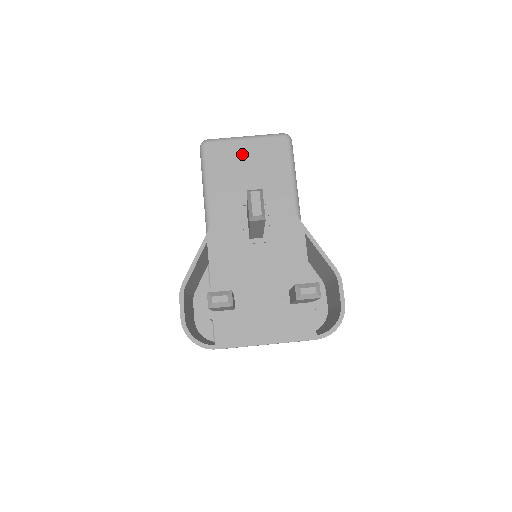
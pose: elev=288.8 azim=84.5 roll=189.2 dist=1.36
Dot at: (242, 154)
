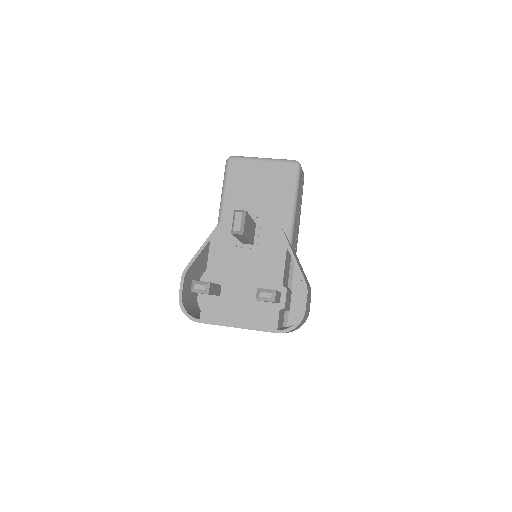
Dot at: (257, 173)
